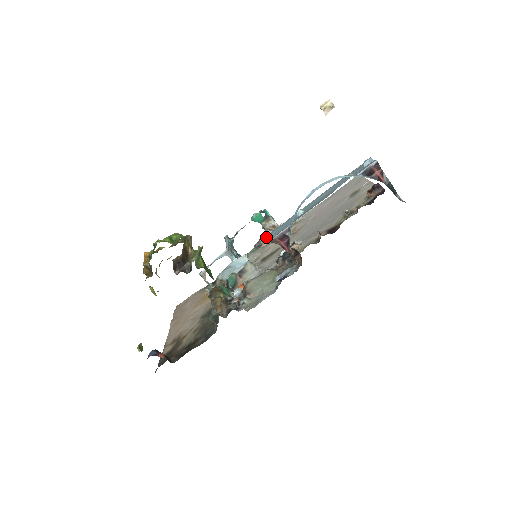
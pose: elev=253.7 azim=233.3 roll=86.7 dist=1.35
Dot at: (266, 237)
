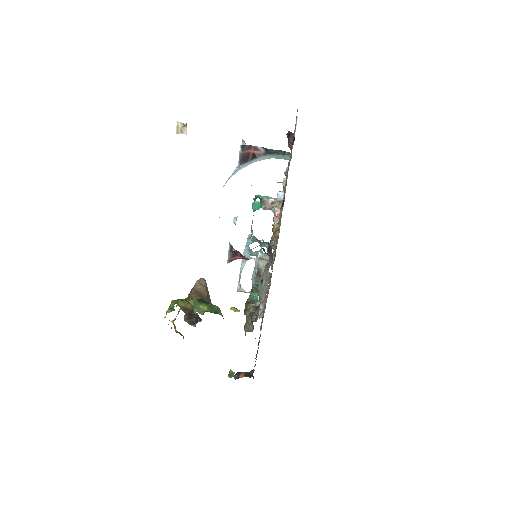
Dot at: (274, 215)
